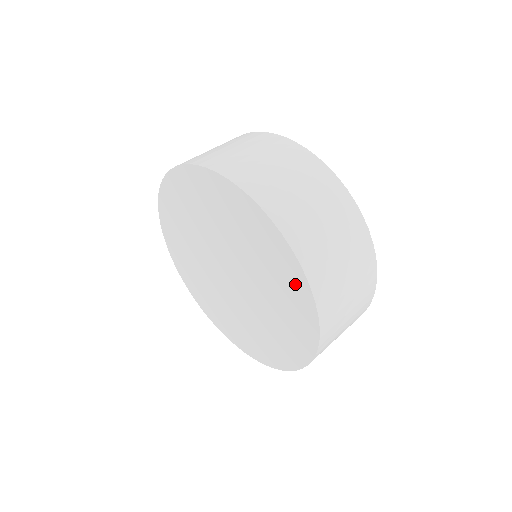
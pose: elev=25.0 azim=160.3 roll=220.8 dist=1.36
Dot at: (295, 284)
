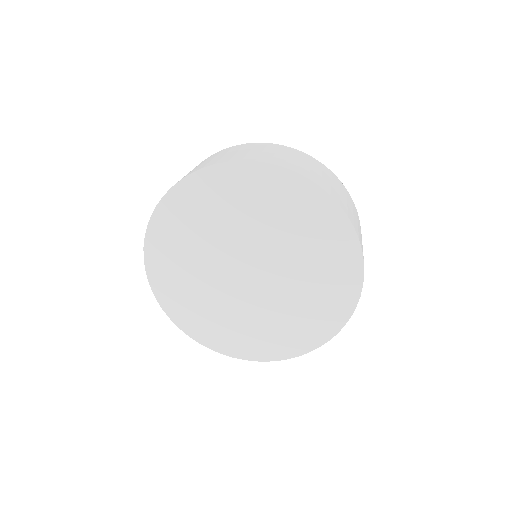
Dot at: (346, 281)
